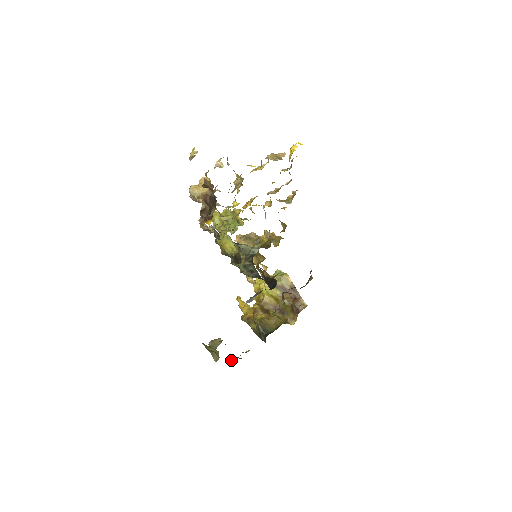
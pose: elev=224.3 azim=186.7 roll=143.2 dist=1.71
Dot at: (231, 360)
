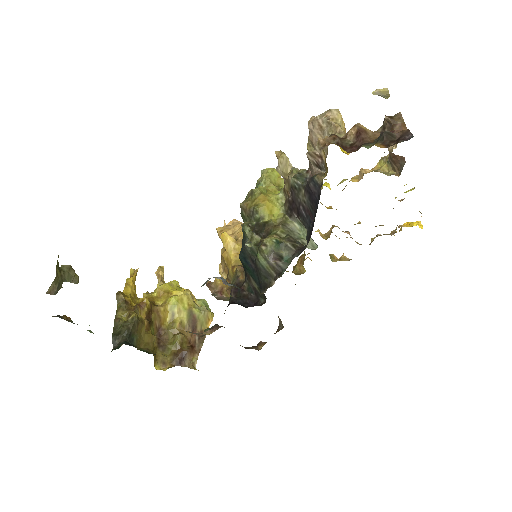
Dot at: (64, 315)
